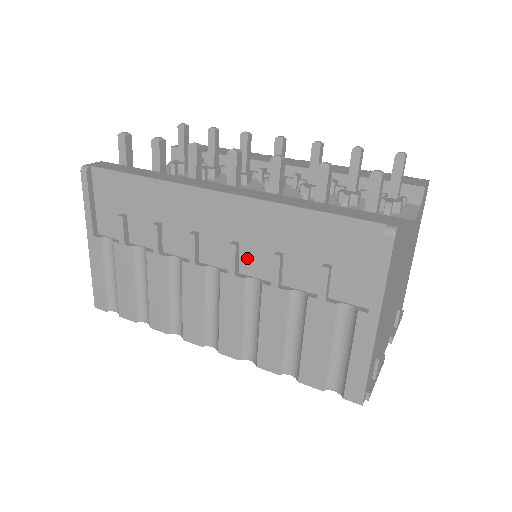
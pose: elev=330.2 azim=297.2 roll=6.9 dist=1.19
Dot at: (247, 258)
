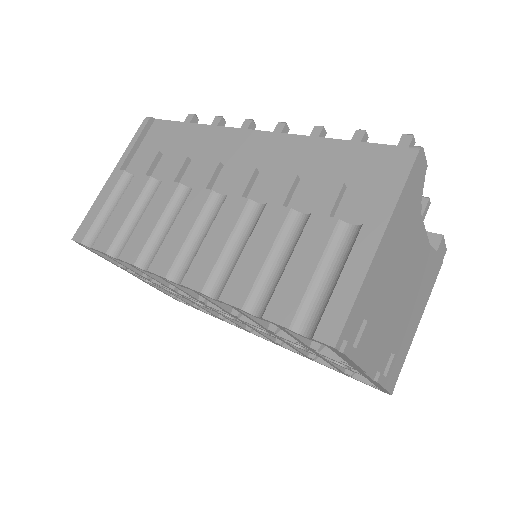
Dot at: (261, 186)
